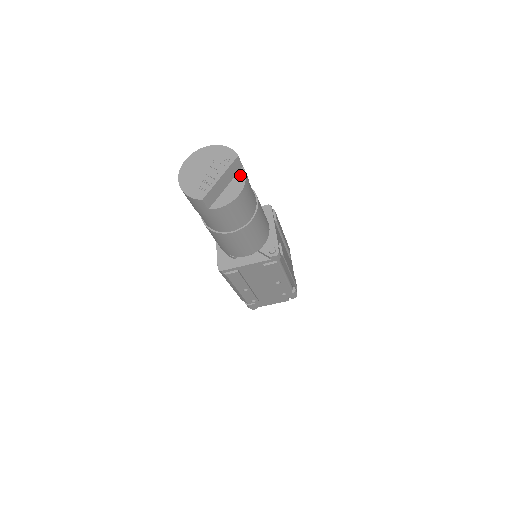
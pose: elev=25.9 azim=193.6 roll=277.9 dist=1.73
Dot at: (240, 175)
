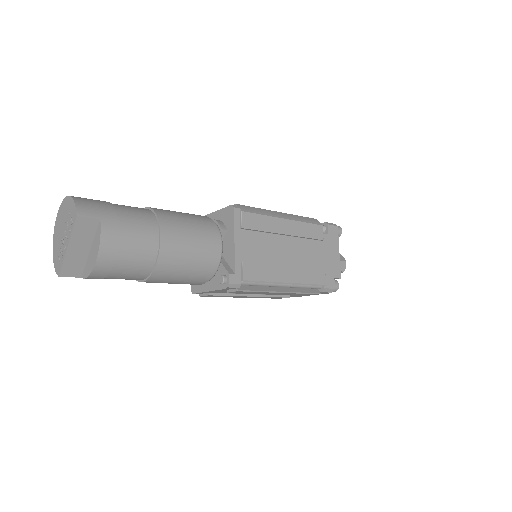
Dot at: (98, 233)
